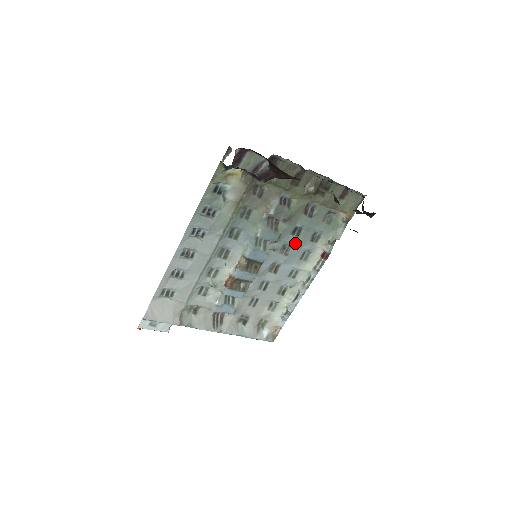
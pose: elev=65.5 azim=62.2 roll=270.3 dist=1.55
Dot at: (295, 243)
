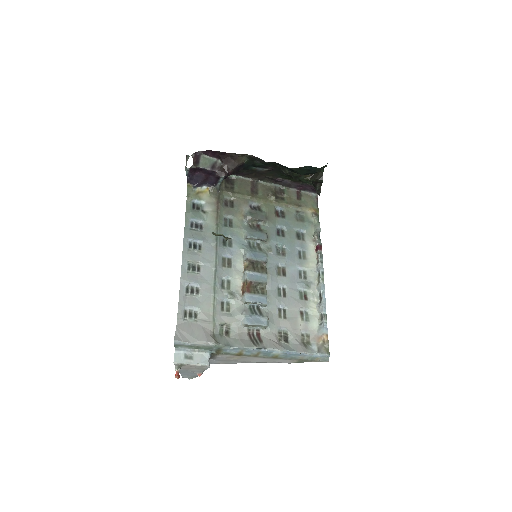
Dot at: (285, 243)
